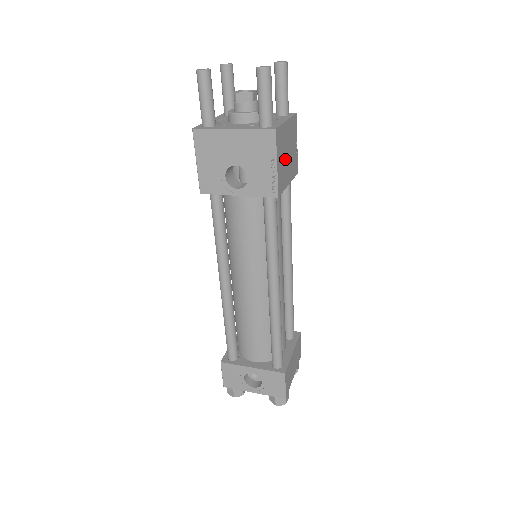
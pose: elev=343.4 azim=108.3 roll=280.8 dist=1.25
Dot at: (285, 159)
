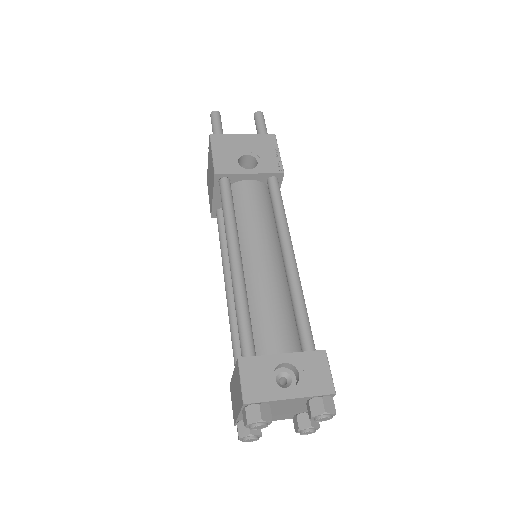
Dot at: occluded
